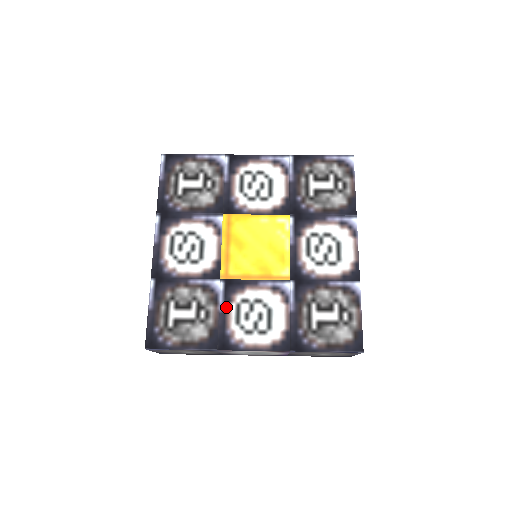
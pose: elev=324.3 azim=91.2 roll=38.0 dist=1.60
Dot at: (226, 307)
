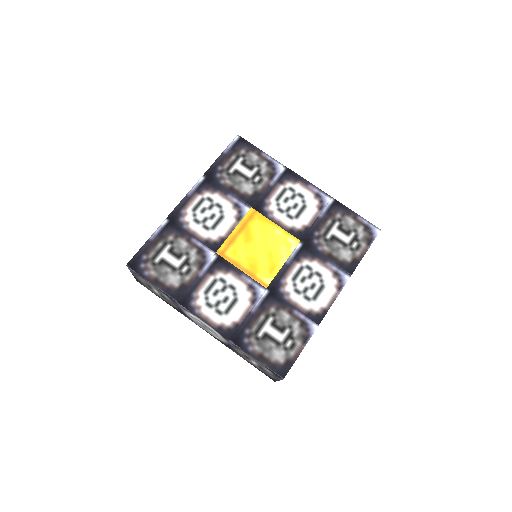
Dot at: (206, 275)
